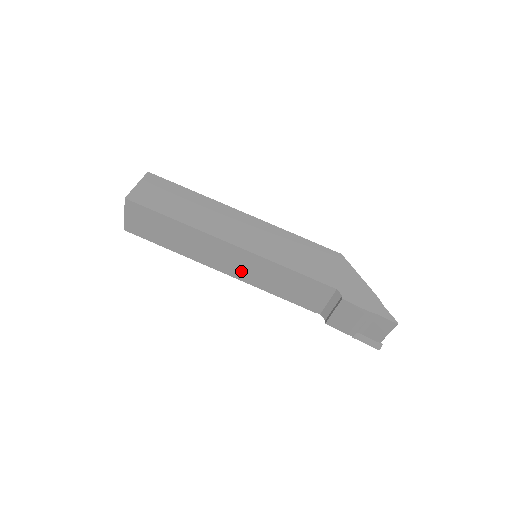
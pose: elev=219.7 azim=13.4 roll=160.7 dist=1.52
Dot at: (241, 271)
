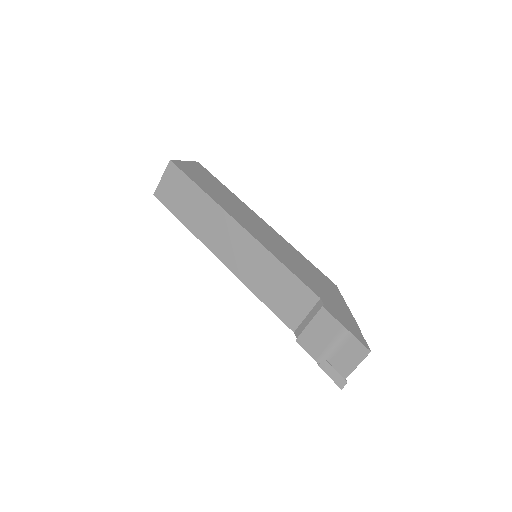
Dot at: (237, 260)
